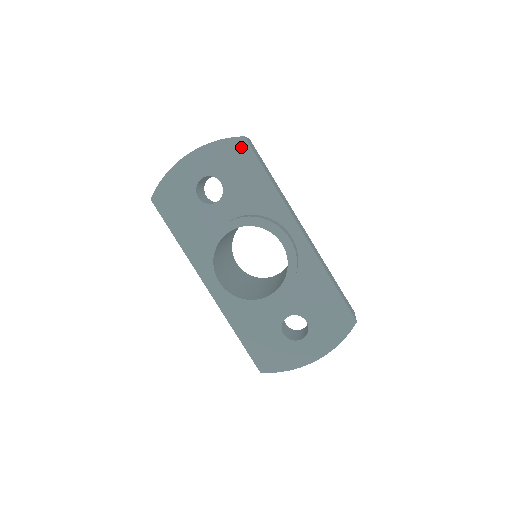
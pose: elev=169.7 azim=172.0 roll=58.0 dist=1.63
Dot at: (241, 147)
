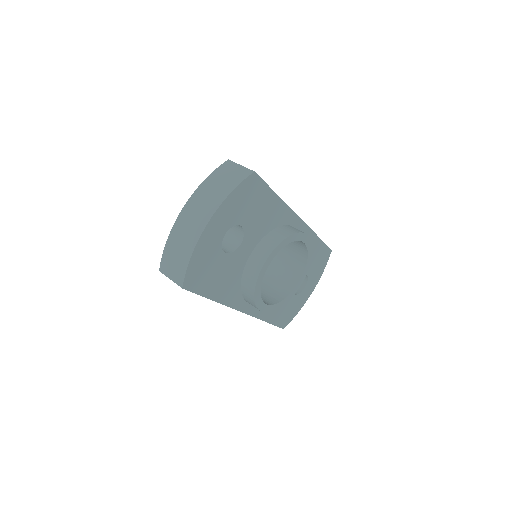
Dot at: (253, 183)
